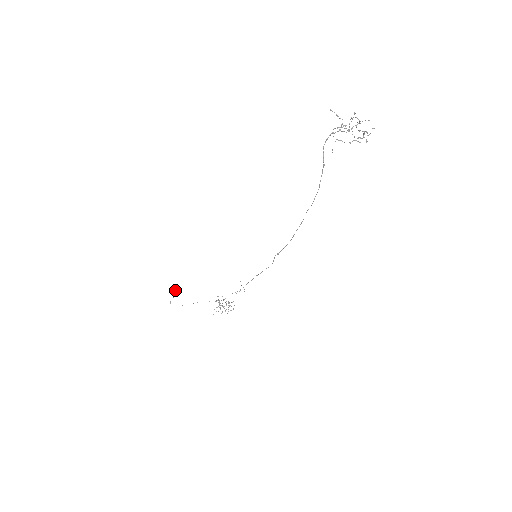
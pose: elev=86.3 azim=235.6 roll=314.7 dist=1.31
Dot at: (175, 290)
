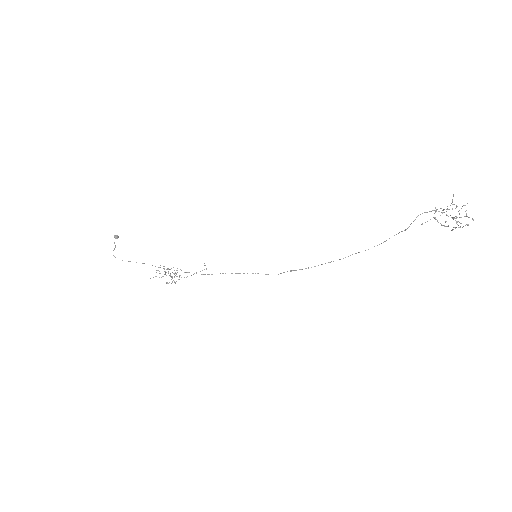
Dot at: (117, 237)
